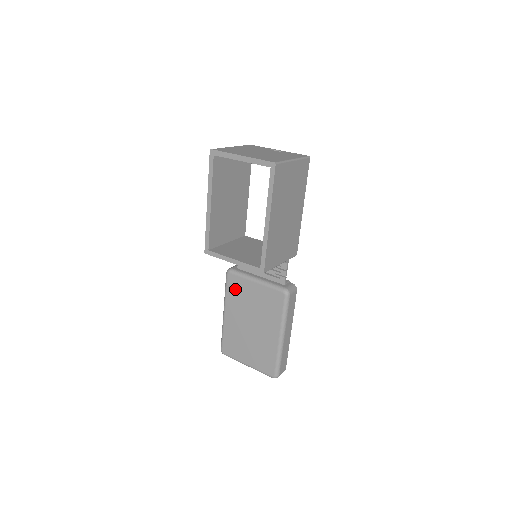
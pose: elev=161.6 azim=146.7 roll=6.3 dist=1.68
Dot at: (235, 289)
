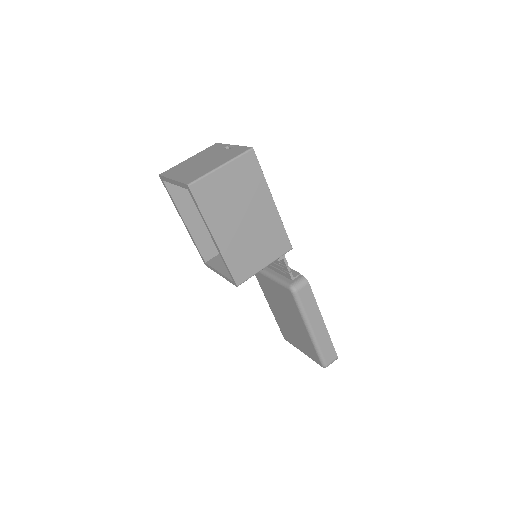
Dot at: (263, 284)
